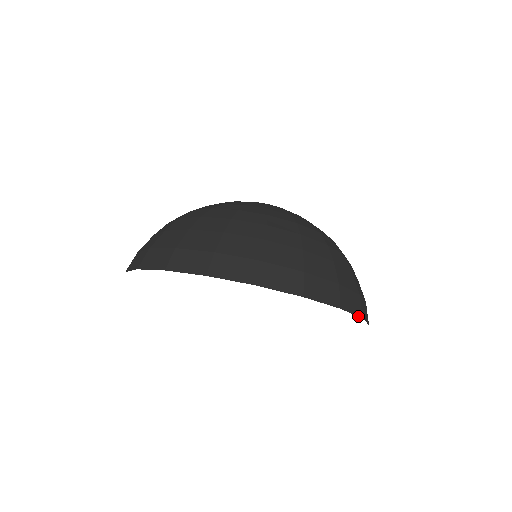
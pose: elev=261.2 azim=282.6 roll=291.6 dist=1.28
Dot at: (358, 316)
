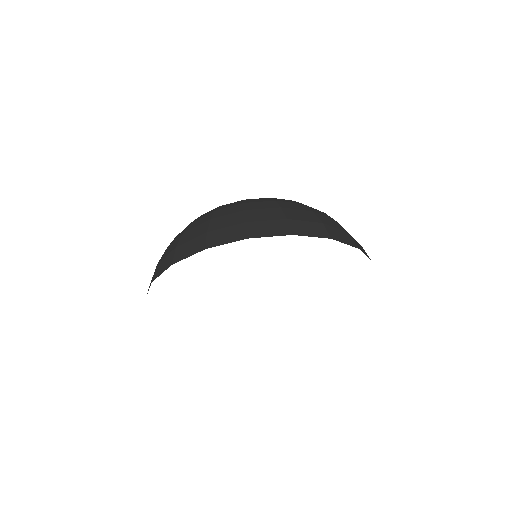
Dot at: (283, 235)
